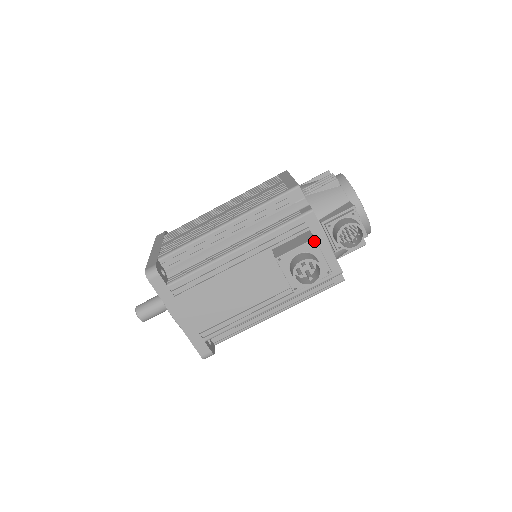
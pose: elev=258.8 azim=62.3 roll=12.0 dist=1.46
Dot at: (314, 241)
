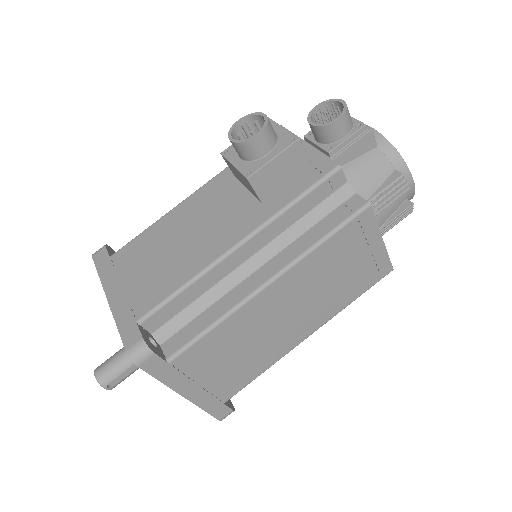
Dot at: occluded
